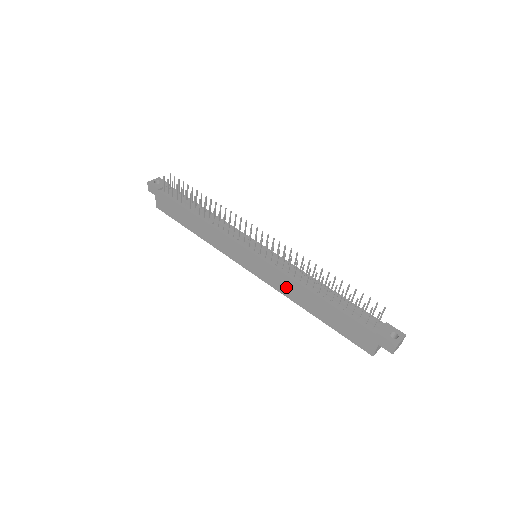
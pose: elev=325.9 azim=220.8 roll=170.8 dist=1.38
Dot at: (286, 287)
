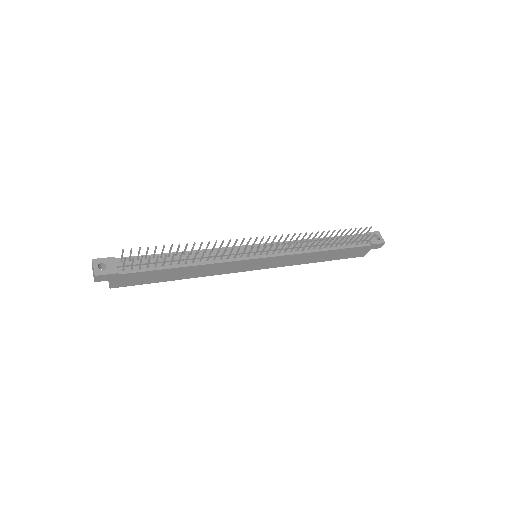
Dot at: (296, 260)
